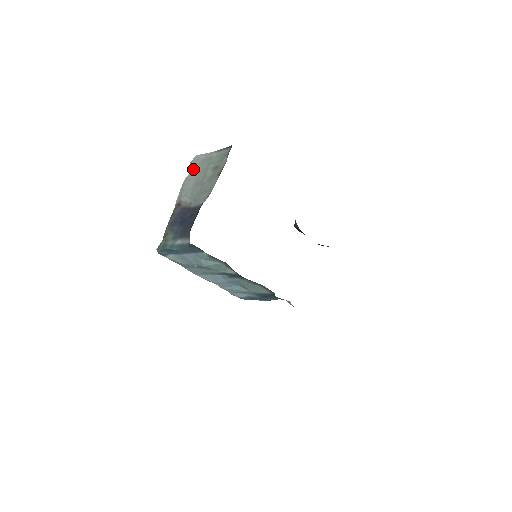
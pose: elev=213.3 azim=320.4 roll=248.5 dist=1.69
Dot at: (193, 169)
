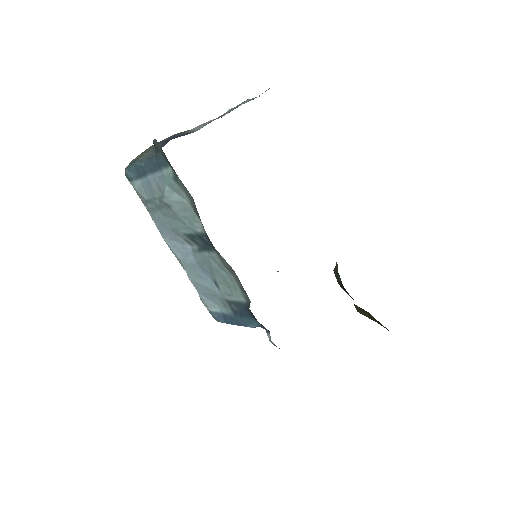
Dot at: occluded
